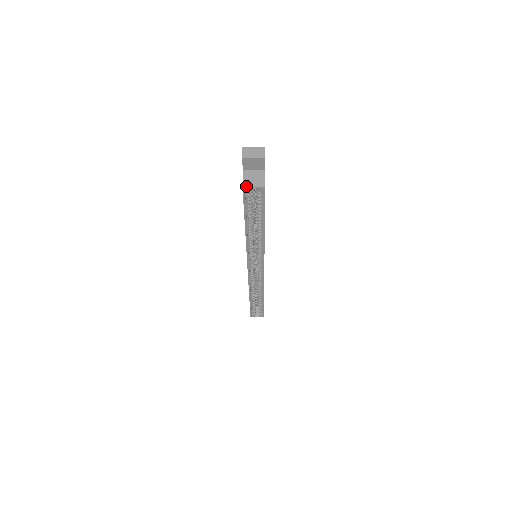
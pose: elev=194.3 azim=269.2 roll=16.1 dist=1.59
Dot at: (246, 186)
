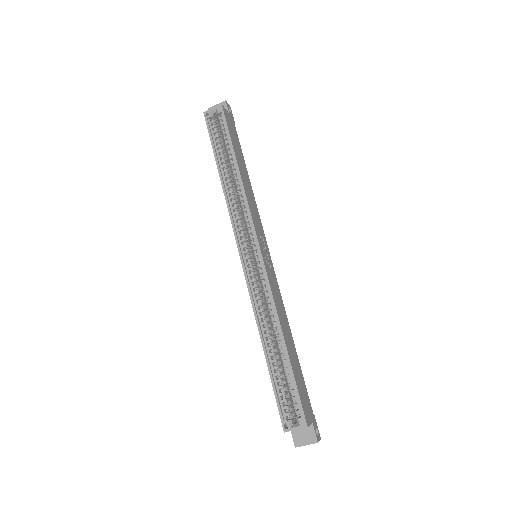
Dot at: (206, 111)
